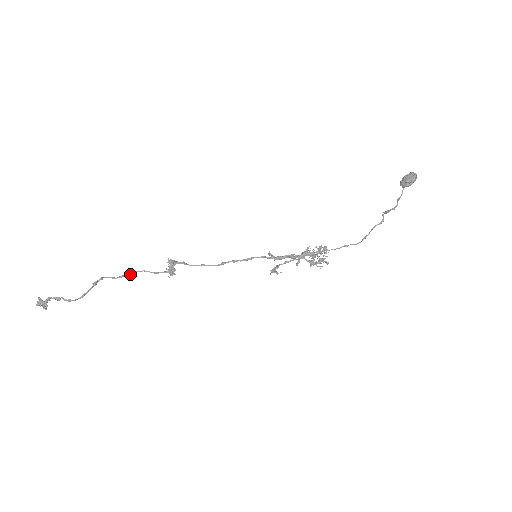
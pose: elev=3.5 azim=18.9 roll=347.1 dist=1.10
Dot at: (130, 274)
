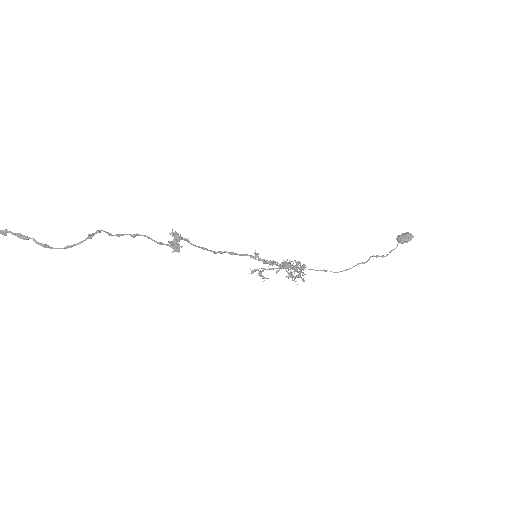
Dot at: (131, 235)
